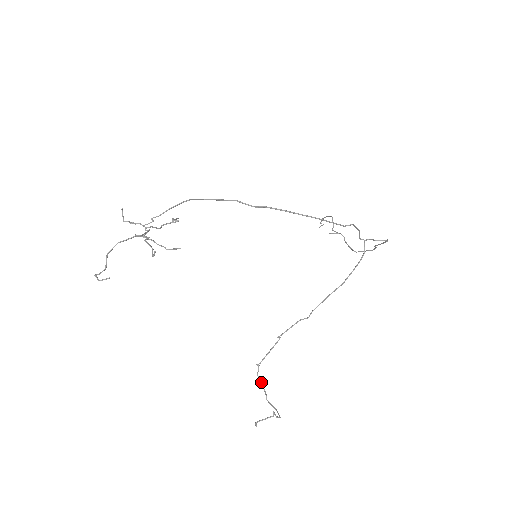
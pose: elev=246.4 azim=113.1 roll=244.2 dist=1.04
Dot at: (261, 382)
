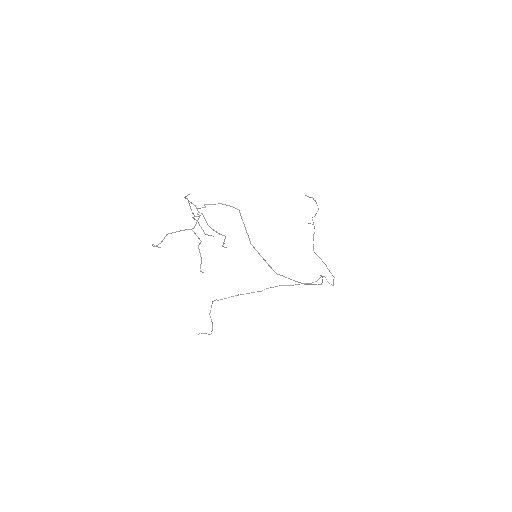
Dot at: occluded
